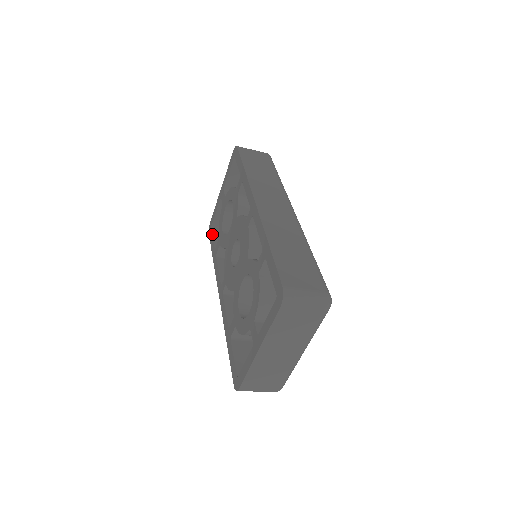
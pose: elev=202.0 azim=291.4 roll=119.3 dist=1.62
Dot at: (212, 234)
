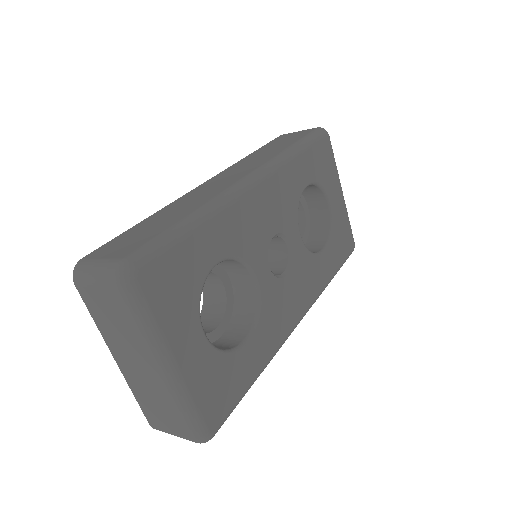
Dot at: occluded
